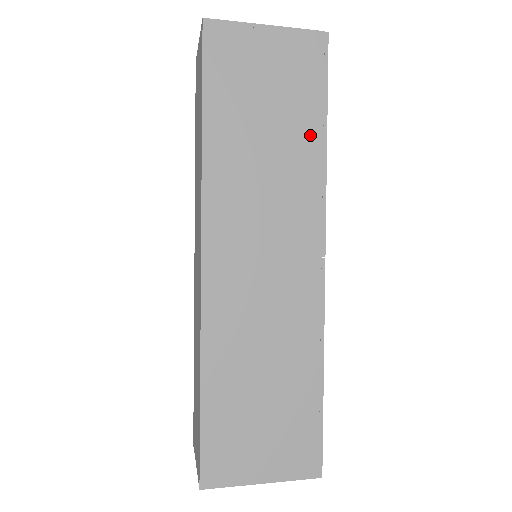
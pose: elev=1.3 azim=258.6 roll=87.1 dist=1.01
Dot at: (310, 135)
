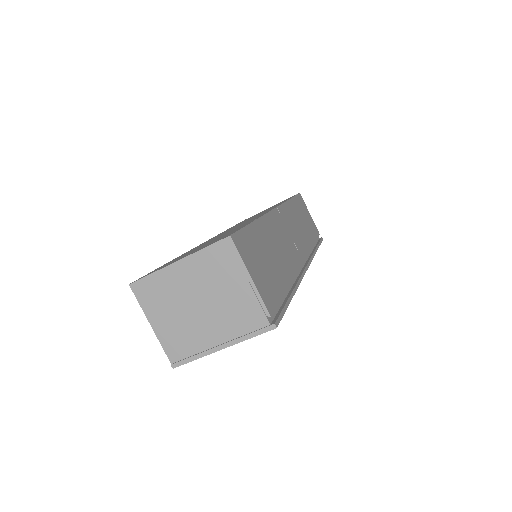
Dot at: occluded
